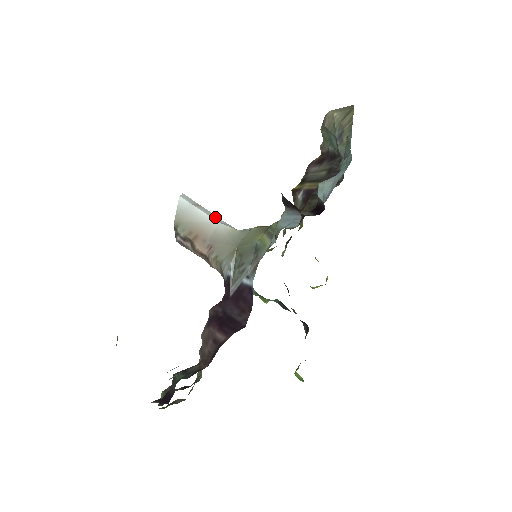
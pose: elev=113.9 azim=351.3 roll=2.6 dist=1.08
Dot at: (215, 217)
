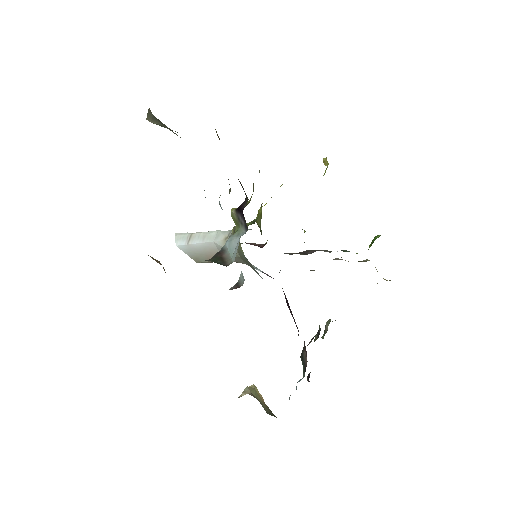
Dot at: (207, 237)
